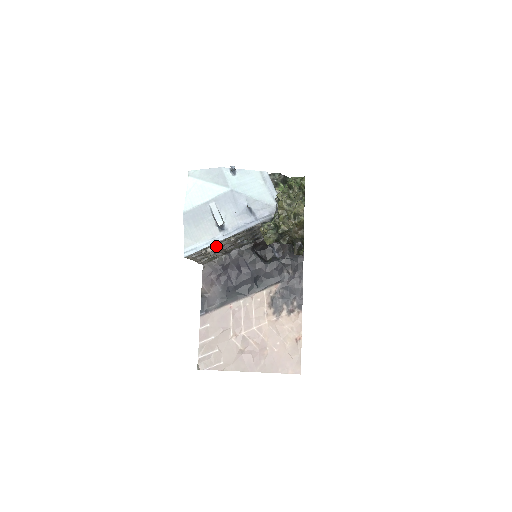
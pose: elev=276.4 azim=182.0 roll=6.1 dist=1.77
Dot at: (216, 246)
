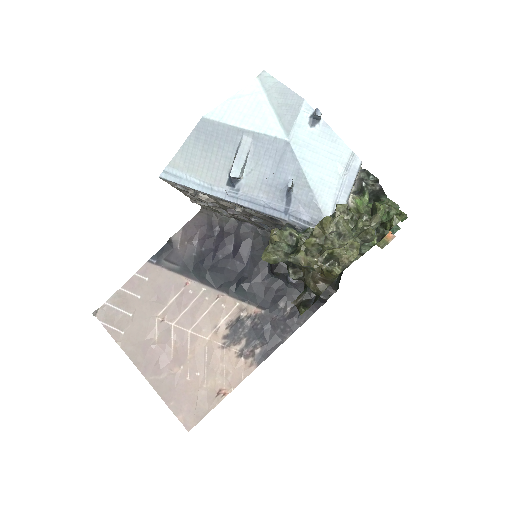
Dot at: occluded
